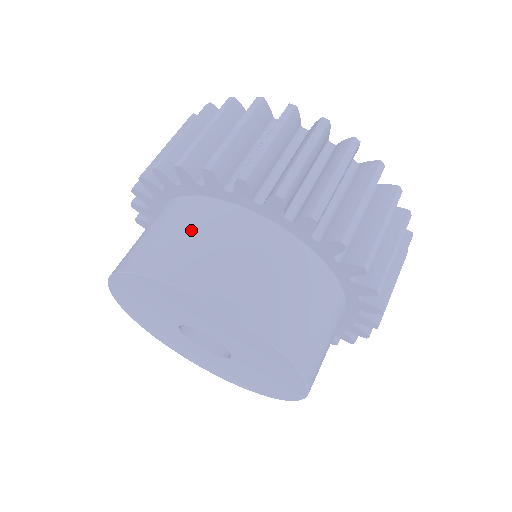
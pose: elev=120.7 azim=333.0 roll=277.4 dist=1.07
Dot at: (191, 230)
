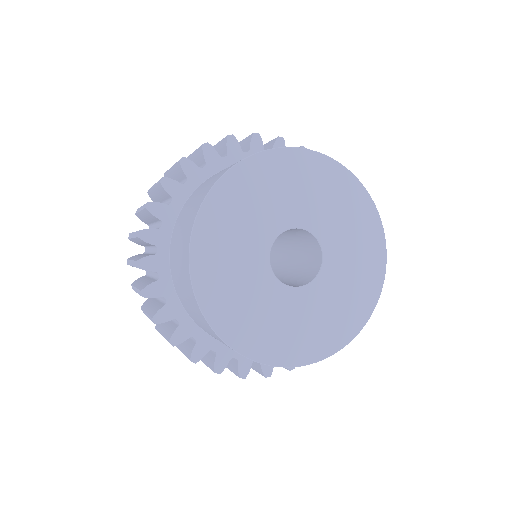
Dot at: occluded
